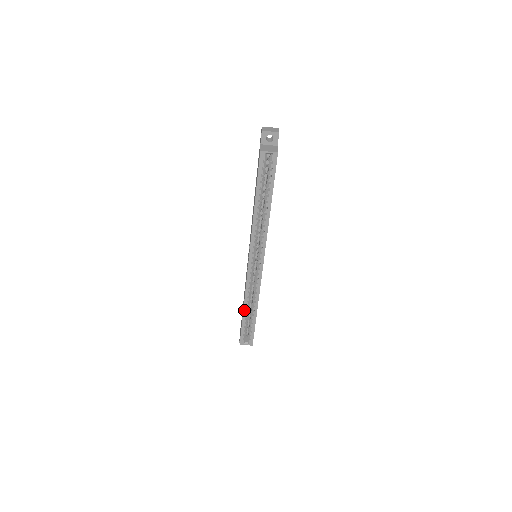
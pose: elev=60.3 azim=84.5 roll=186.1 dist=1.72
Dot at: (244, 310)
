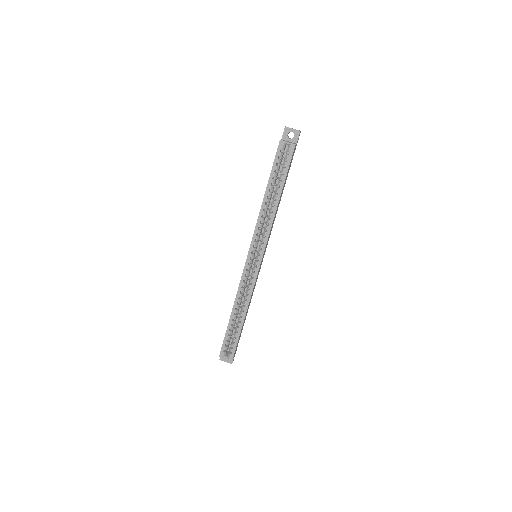
Dot at: (232, 313)
